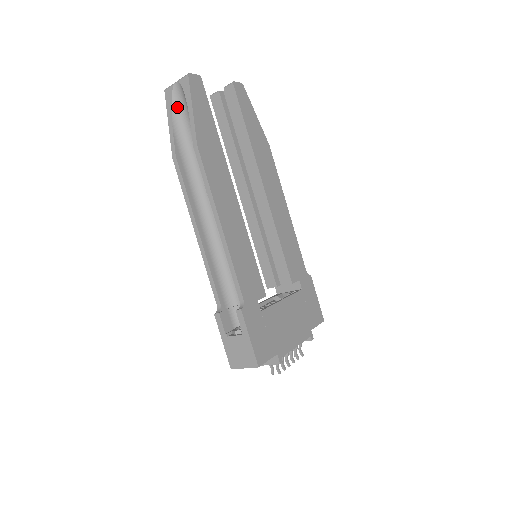
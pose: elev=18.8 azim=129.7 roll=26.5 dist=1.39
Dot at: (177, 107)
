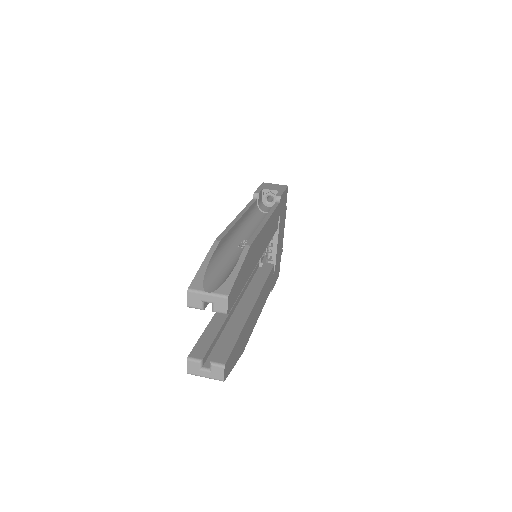
Dot at: occluded
